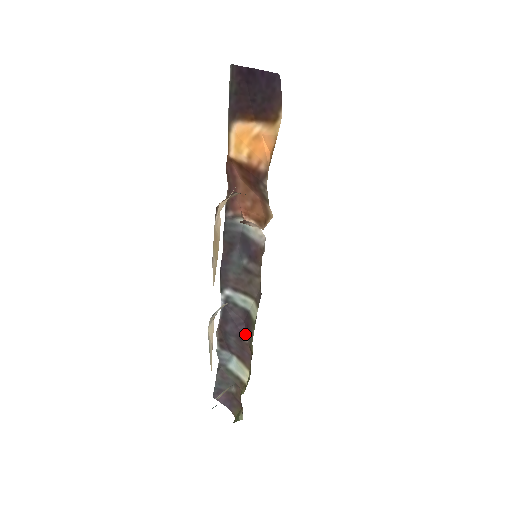
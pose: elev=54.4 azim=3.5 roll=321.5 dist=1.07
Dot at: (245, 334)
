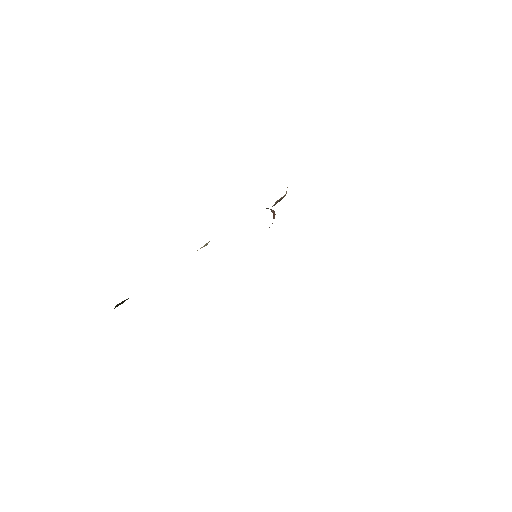
Dot at: occluded
